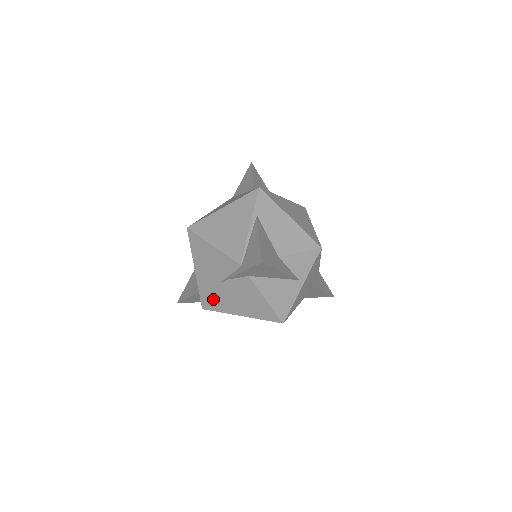
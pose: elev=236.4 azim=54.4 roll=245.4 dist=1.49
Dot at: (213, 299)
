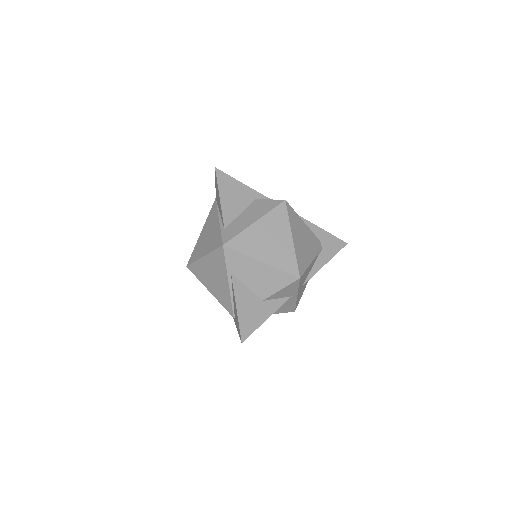
Dot at: occluded
